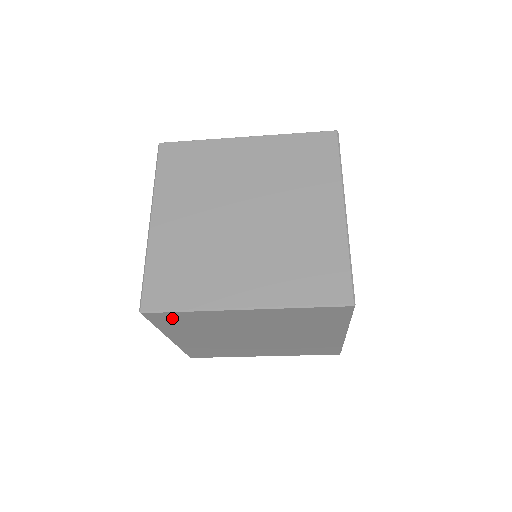
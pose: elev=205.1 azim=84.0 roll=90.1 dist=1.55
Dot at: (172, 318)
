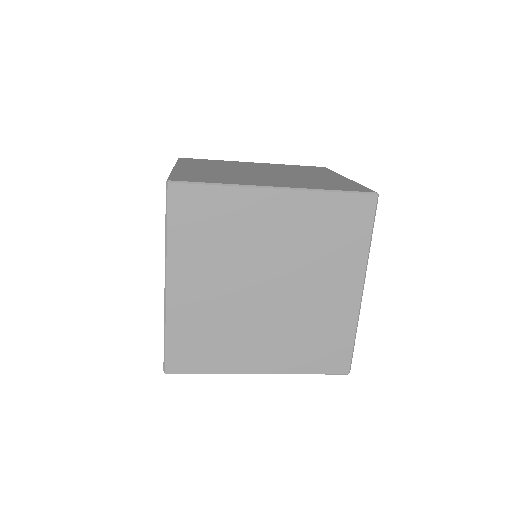
Dot at: (195, 205)
